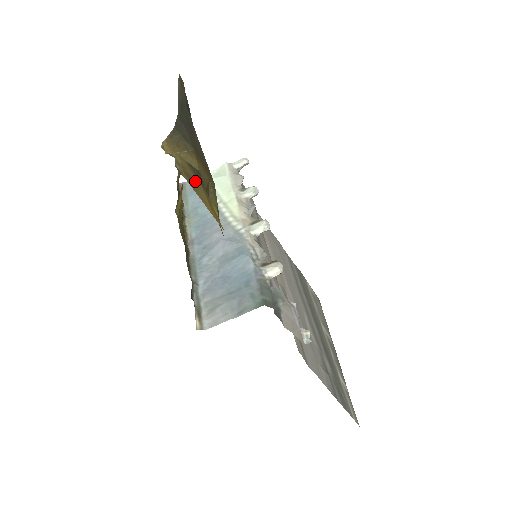
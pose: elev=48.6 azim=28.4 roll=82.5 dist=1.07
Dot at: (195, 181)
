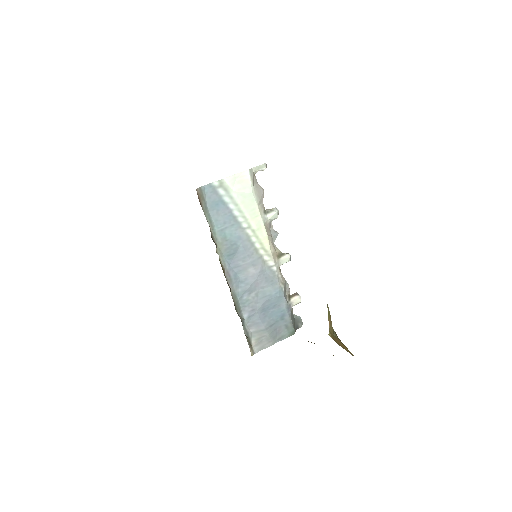
Dot at: occluded
